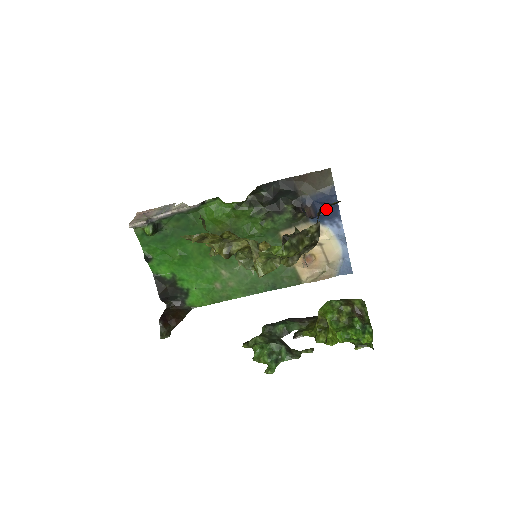
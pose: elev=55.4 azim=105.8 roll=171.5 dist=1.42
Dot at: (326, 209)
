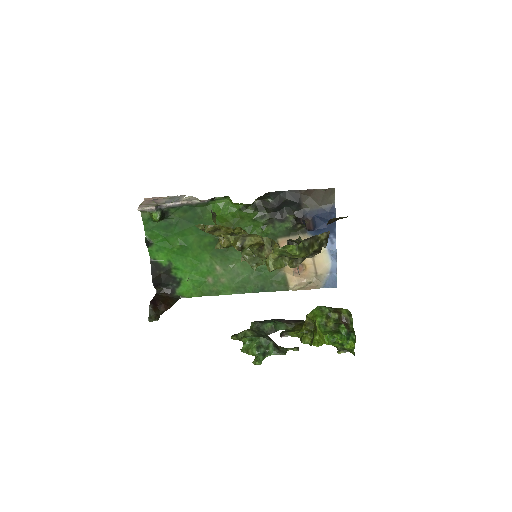
Dot at: occluded
